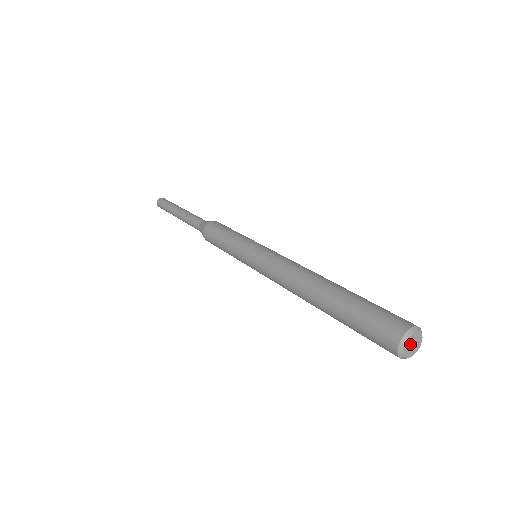
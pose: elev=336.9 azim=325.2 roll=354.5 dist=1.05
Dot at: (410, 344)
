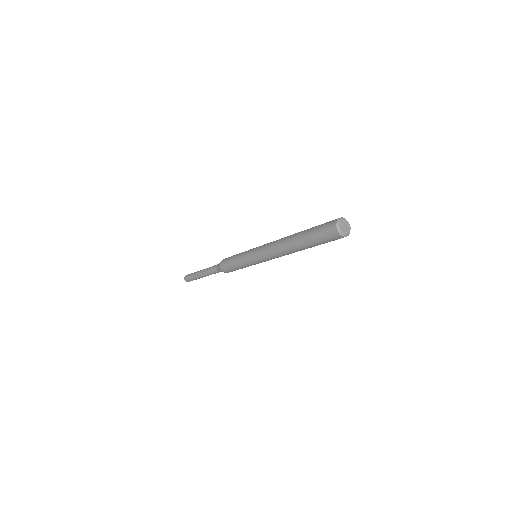
Dot at: (343, 227)
